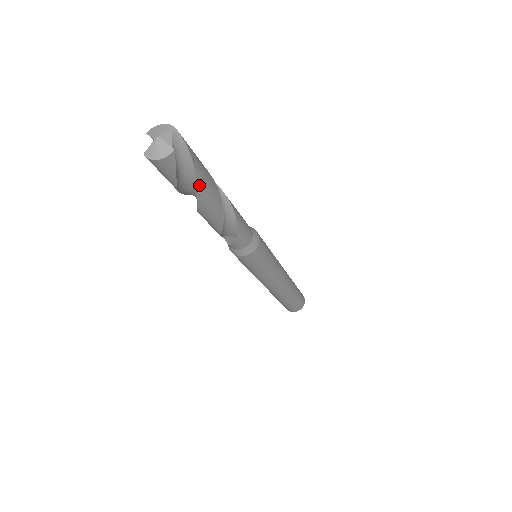
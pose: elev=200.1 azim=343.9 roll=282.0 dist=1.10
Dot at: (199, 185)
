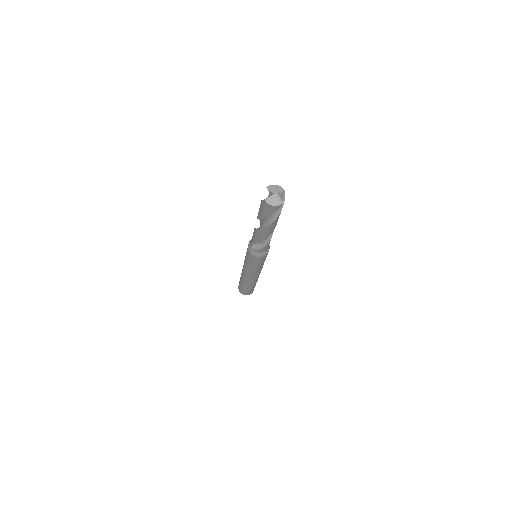
Dot at: (277, 219)
